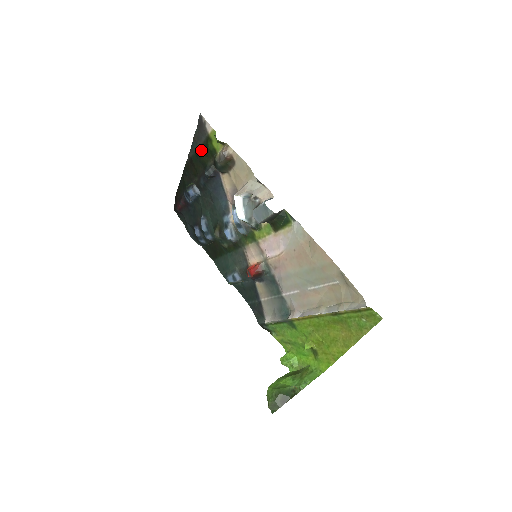
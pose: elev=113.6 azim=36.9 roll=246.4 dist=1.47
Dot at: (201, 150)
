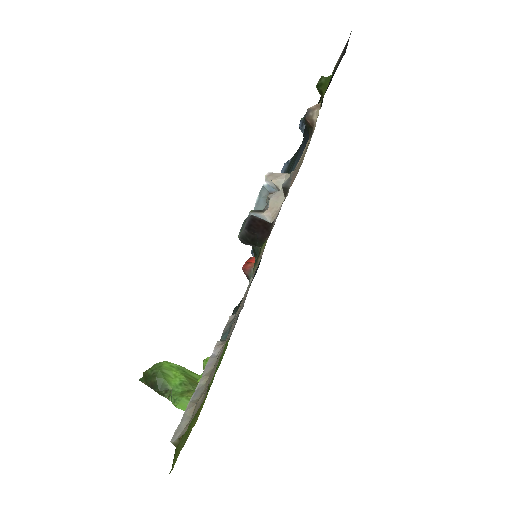
Dot at: occluded
